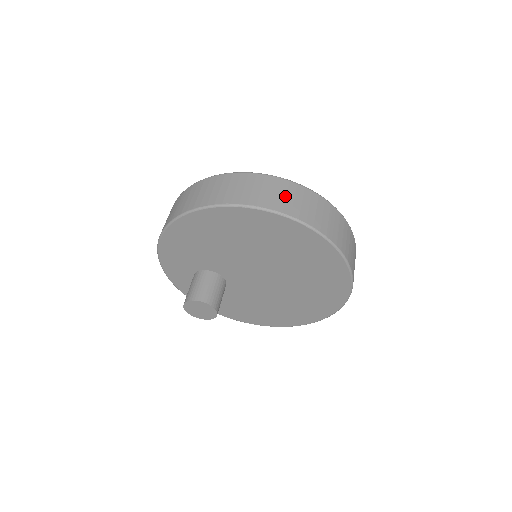
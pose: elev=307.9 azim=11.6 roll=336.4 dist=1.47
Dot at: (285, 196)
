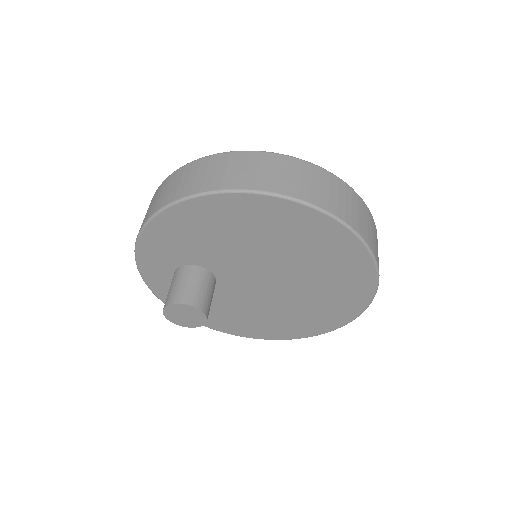
Dot at: (336, 195)
